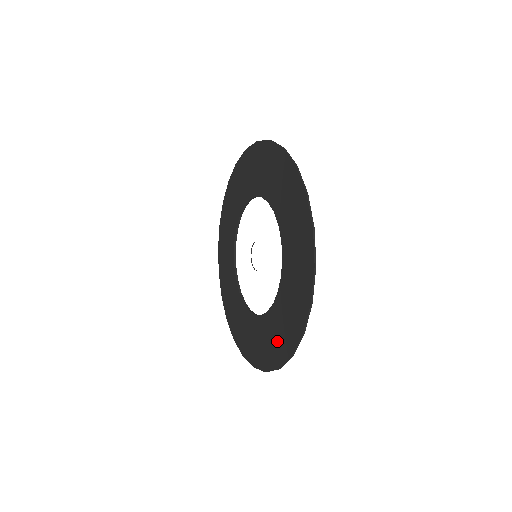
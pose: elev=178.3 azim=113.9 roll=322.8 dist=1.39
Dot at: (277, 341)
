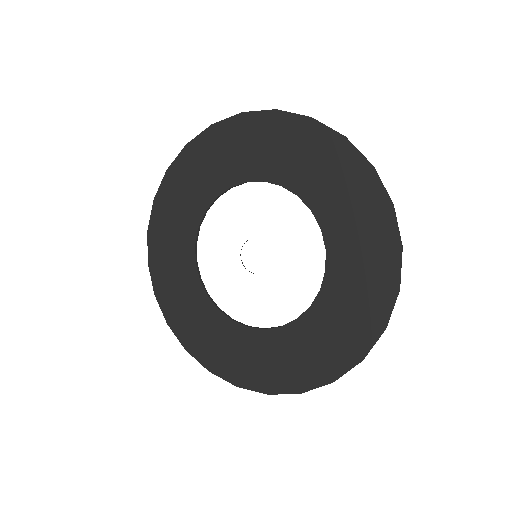
Dot at: (276, 367)
